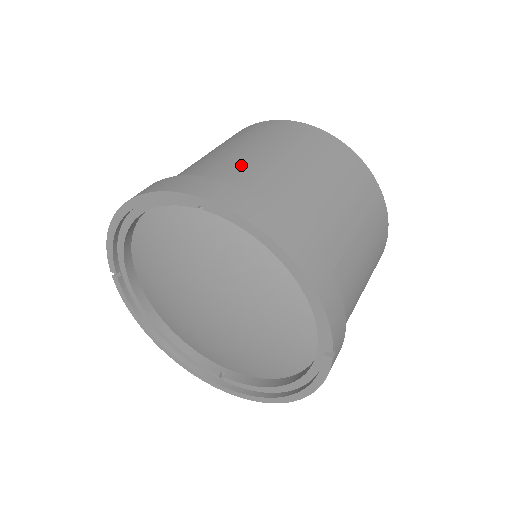
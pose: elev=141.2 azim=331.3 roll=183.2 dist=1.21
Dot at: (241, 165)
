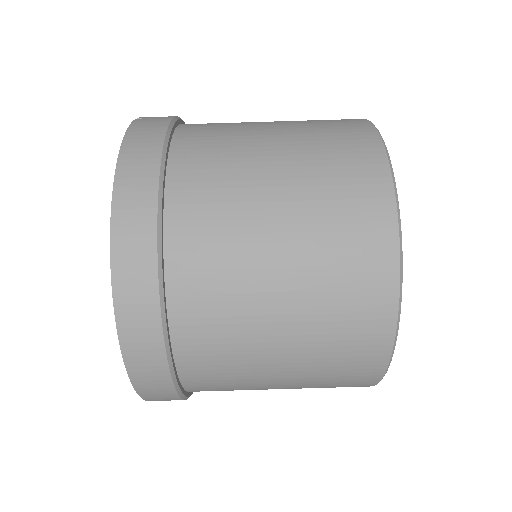
Dot at: (226, 332)
